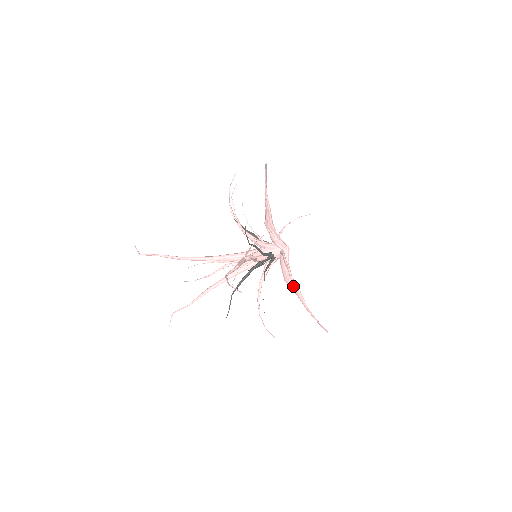
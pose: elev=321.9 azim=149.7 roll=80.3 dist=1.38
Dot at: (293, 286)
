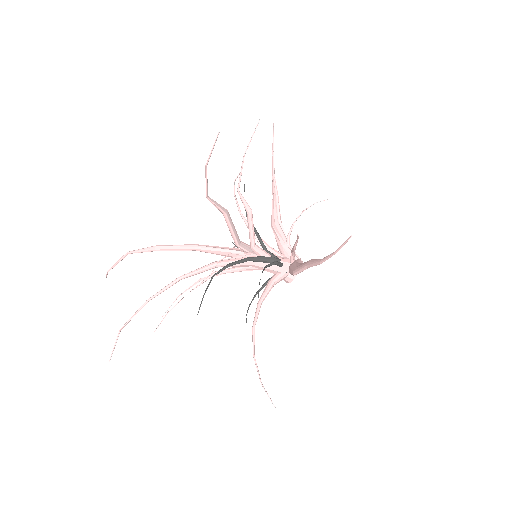
Dot at: (303, 263)
